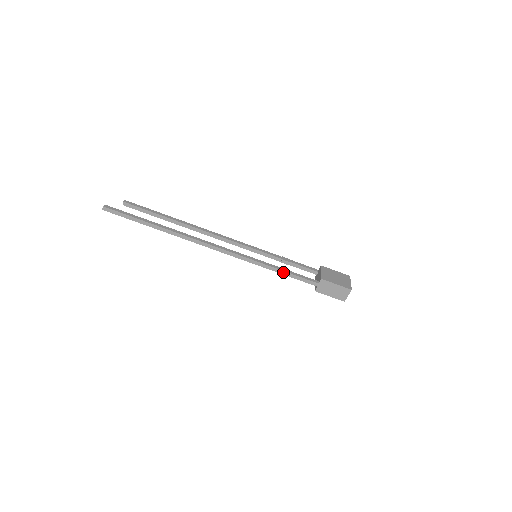
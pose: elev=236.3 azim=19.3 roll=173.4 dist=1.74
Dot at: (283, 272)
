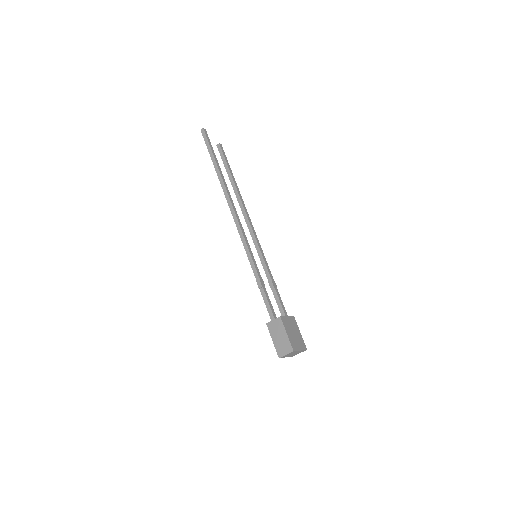
Dot at: (259, 282)
